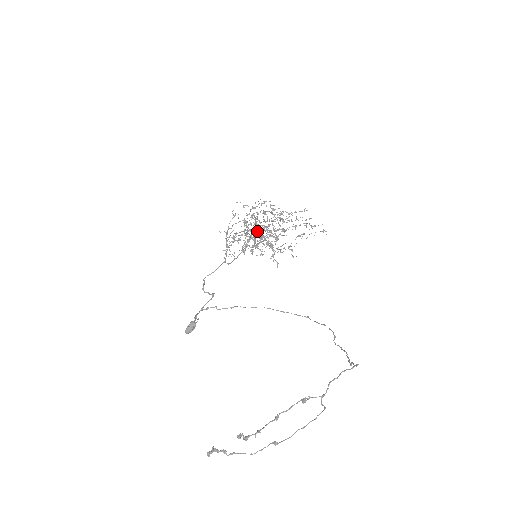
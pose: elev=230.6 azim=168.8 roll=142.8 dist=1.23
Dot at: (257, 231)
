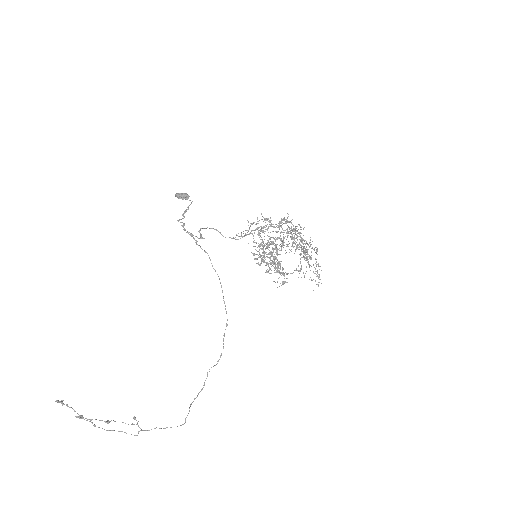
Dot at: (279, 245)
